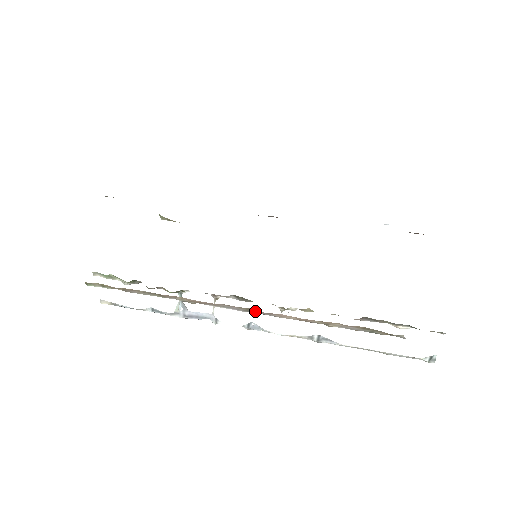
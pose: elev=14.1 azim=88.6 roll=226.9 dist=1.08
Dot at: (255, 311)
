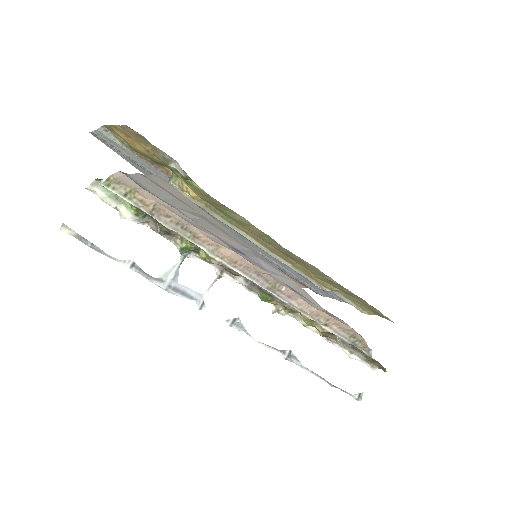
Dot at: (278, 290)
